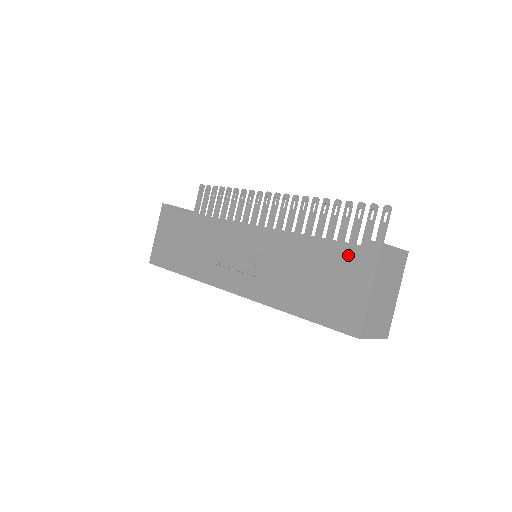
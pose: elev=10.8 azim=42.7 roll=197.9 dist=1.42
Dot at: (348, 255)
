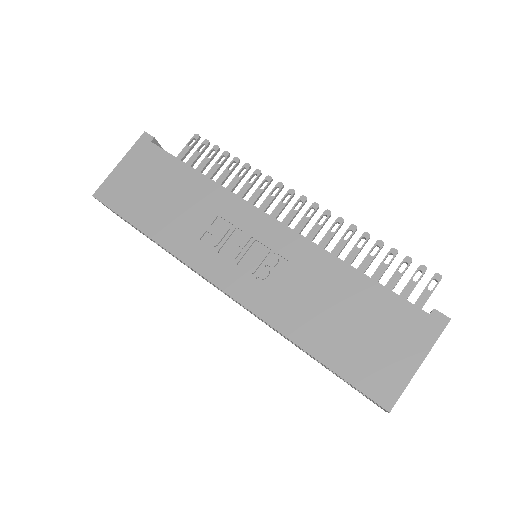
Dot at: (405, 314)
